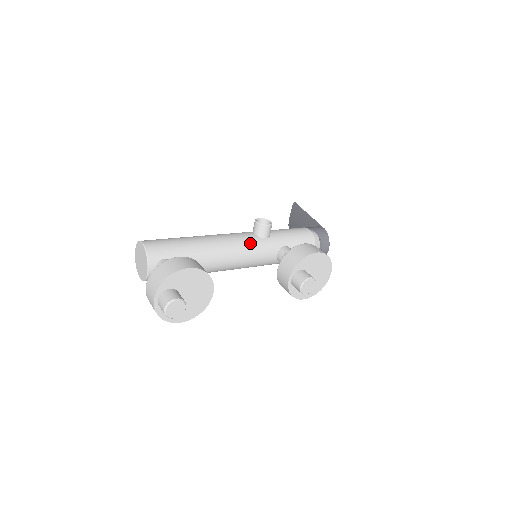
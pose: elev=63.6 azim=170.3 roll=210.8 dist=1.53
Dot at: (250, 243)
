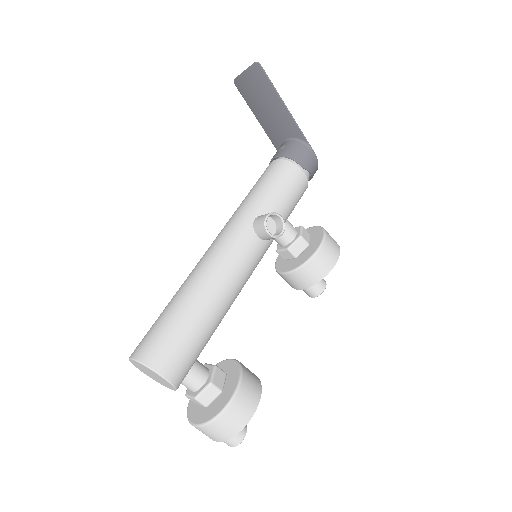
Dot at: (259, 259)
